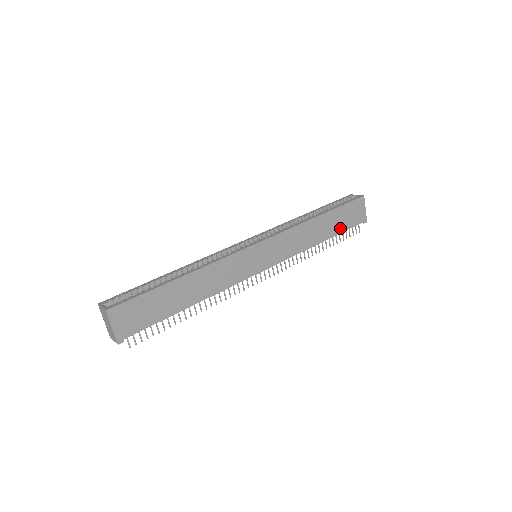
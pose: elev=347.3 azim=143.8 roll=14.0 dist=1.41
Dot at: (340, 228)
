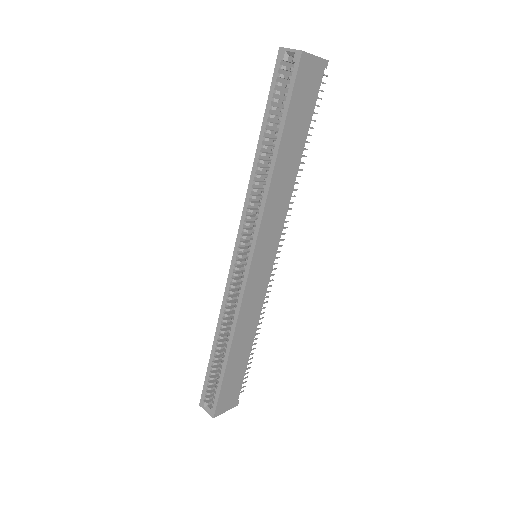
Dot at: (305, 122)
